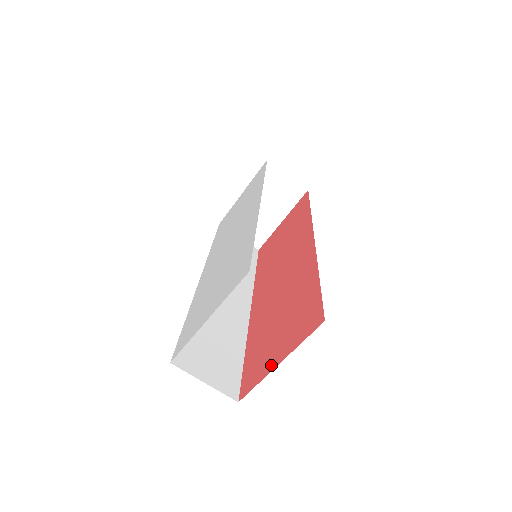
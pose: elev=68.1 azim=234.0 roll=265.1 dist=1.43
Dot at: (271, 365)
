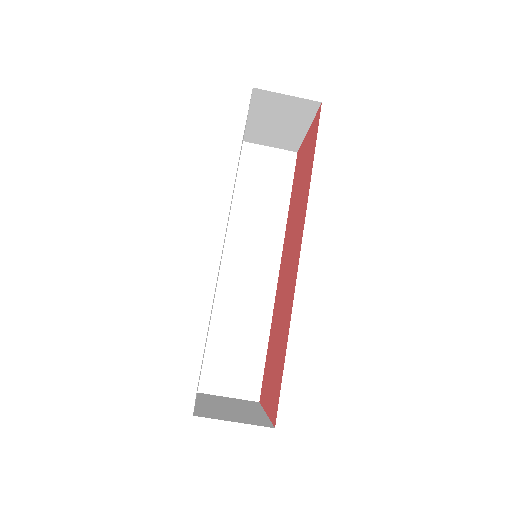
Dot at: (265, 403)
